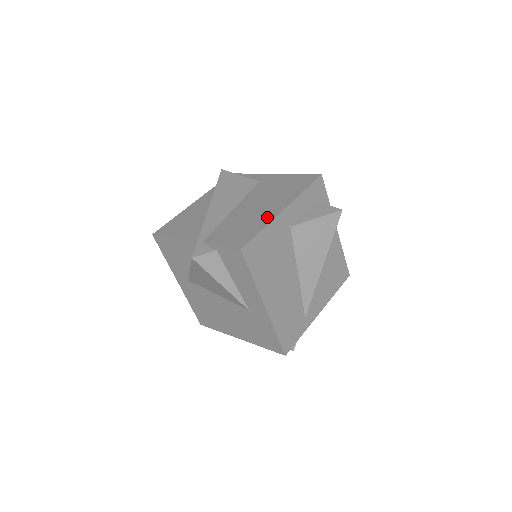
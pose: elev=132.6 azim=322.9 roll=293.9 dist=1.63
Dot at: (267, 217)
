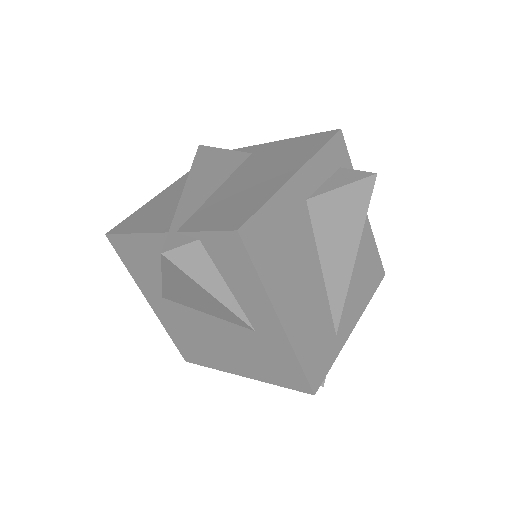
Dot at: (272, 185)
